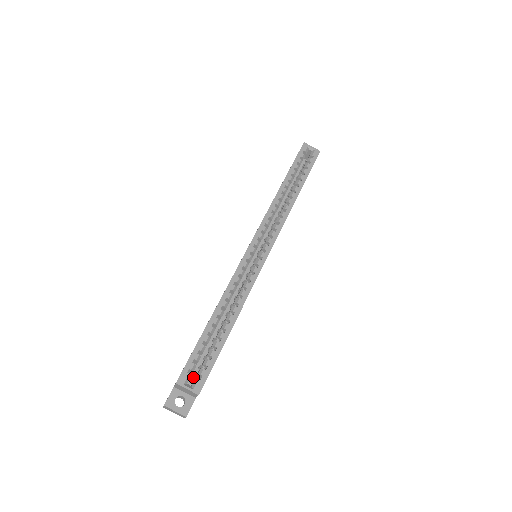
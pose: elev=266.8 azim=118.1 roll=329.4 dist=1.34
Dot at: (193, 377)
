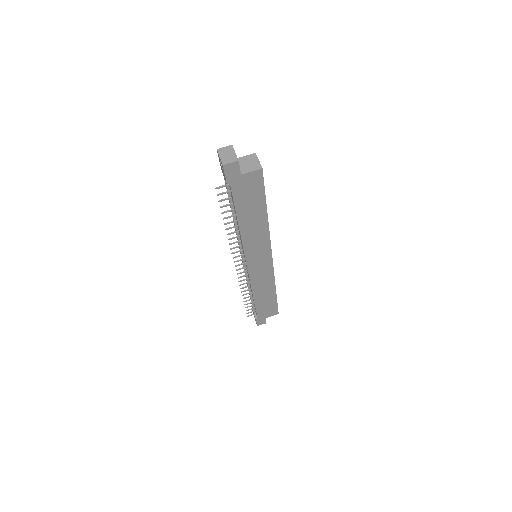
Dot at: occluded
